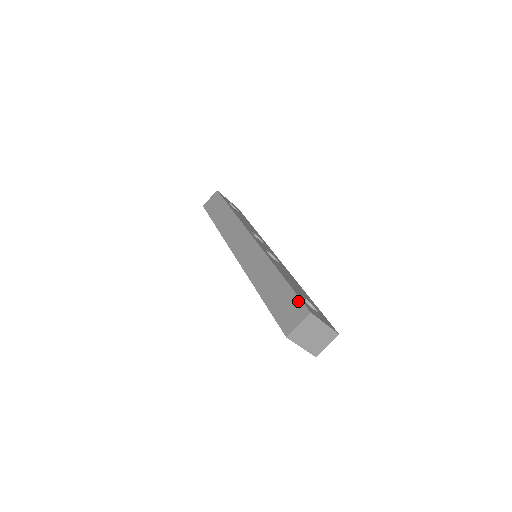
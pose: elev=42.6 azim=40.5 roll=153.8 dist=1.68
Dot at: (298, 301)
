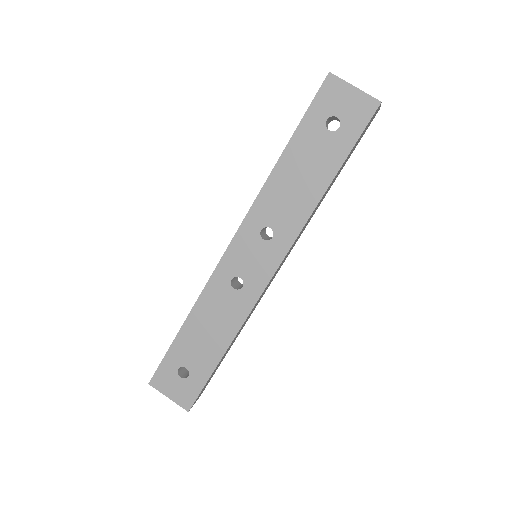
Dot at: occluded
